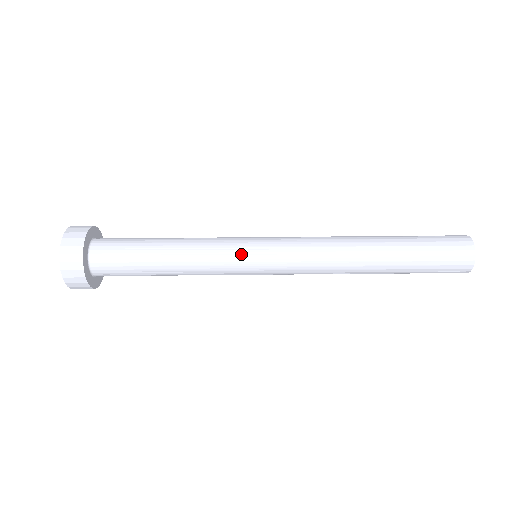
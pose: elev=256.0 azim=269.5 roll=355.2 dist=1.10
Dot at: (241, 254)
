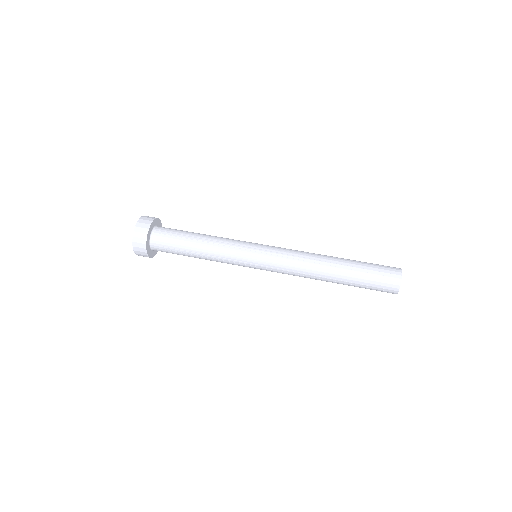
Dot at: (246, 249)
